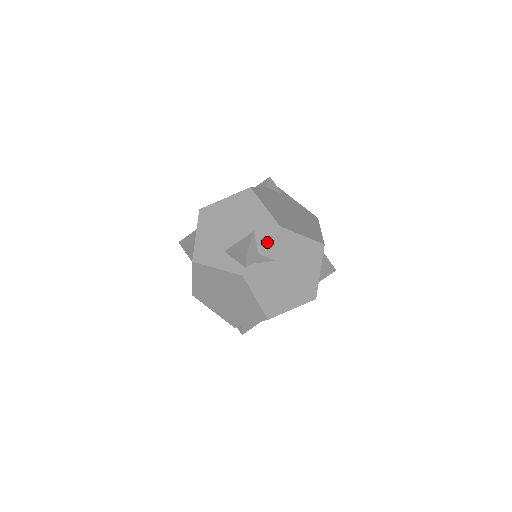
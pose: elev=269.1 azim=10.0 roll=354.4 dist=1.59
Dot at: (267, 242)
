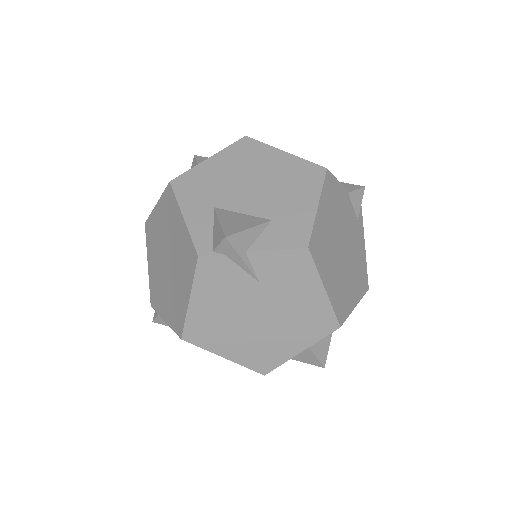
Dot at: (271, 249)
